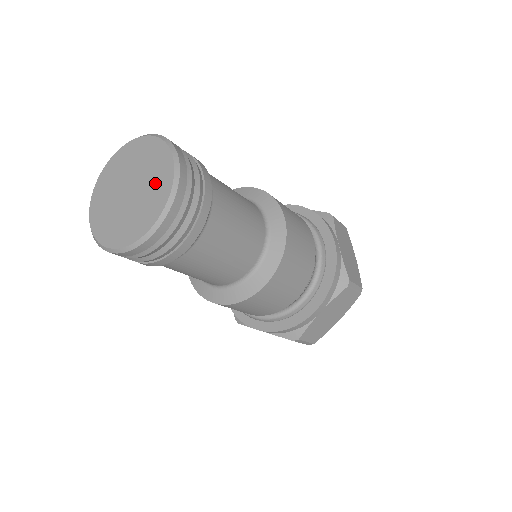
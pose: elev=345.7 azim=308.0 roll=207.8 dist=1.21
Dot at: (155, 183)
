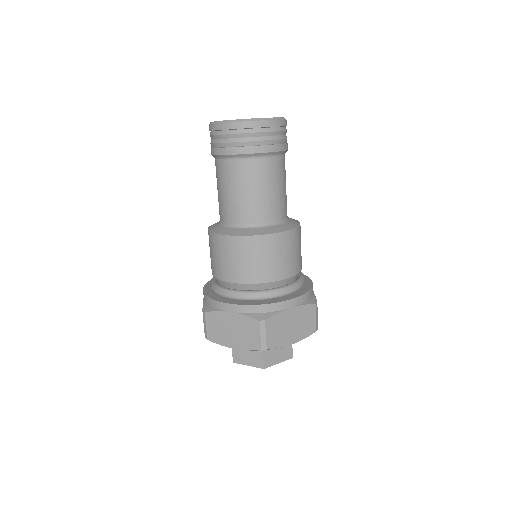
Dot at: occluded
